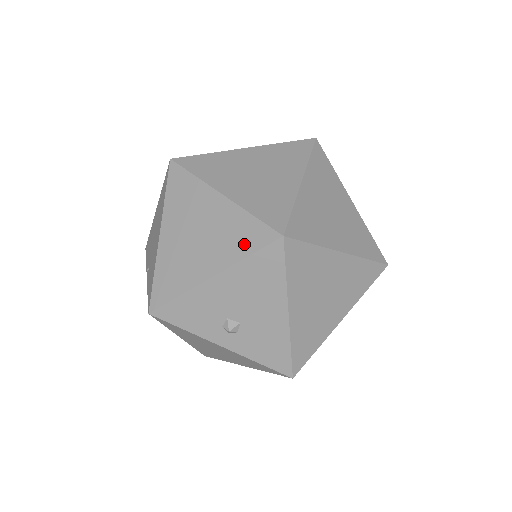
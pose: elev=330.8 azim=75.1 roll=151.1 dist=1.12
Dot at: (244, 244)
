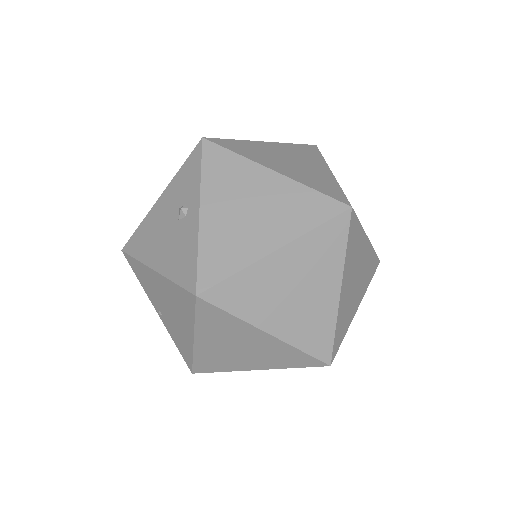
Dot at: (291, 363)
